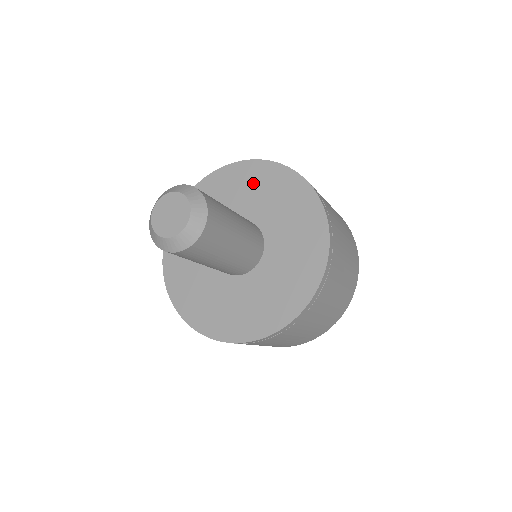
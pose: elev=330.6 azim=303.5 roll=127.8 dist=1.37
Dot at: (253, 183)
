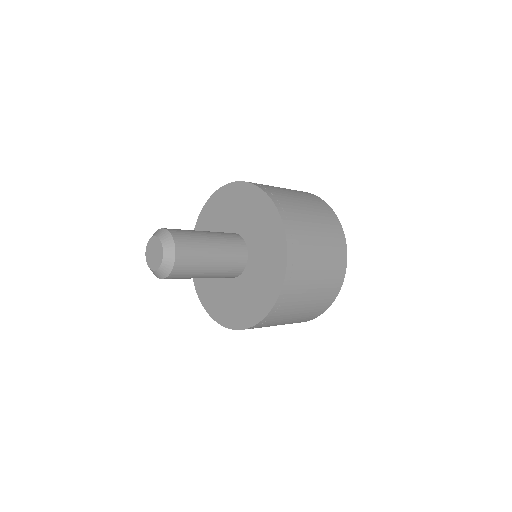
Dot at: (269, 236)
